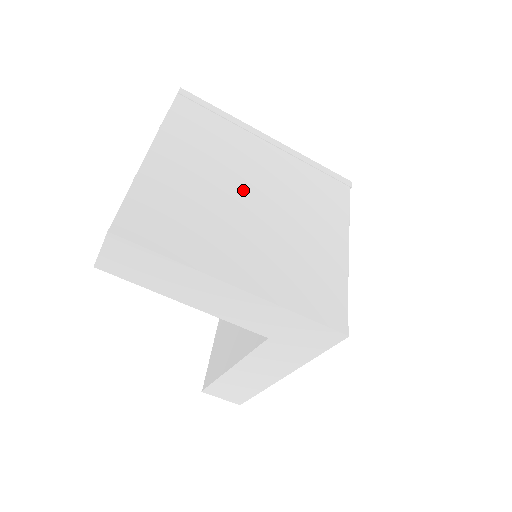
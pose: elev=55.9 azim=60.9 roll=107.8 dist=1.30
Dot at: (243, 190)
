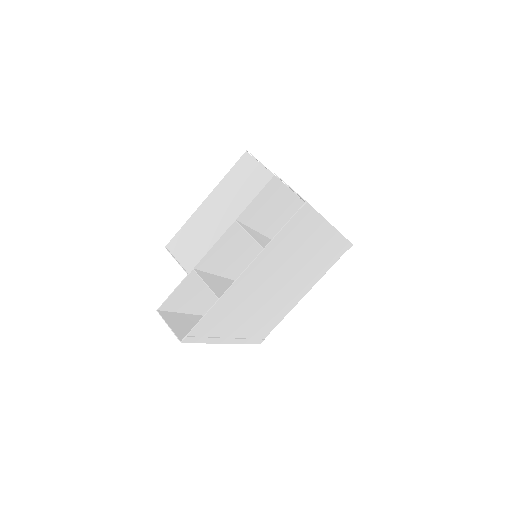
Dot at: (277, 282)
